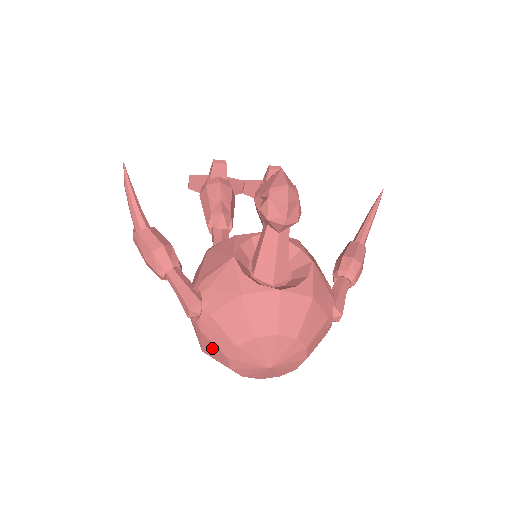
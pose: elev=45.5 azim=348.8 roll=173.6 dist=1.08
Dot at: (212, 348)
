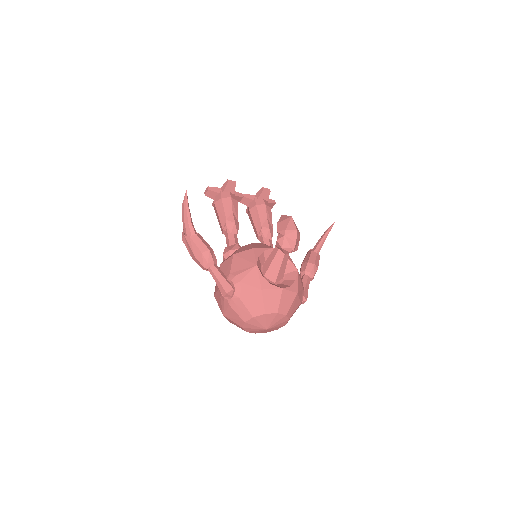
Dot at: (234, 315)
